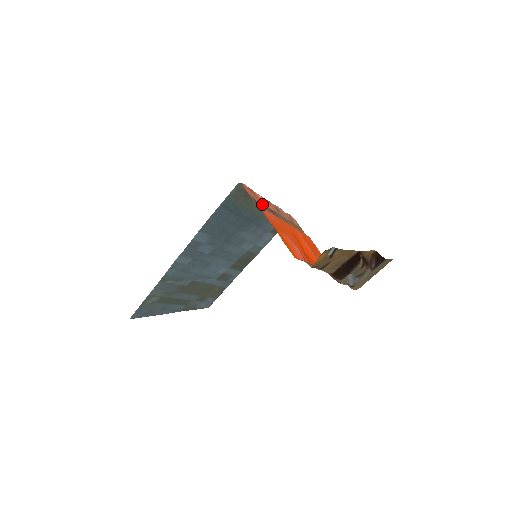
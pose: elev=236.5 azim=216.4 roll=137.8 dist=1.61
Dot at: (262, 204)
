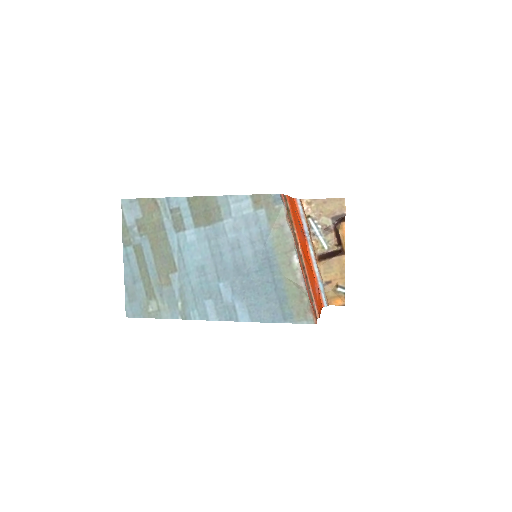
Dot at: (310, 295)
